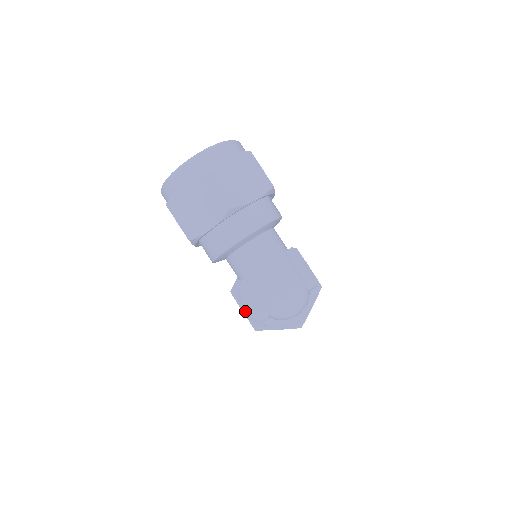
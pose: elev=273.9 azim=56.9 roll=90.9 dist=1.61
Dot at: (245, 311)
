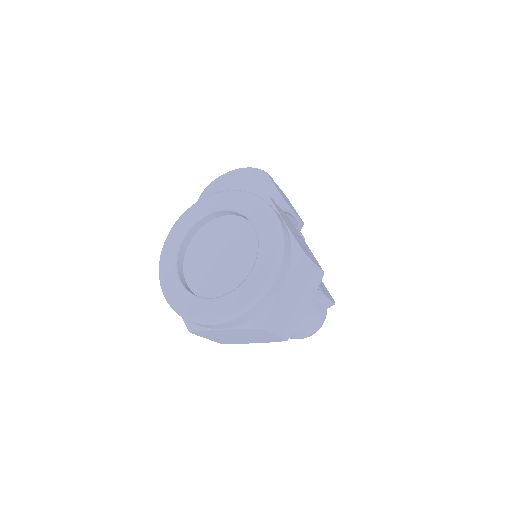
Dot at: occluded
